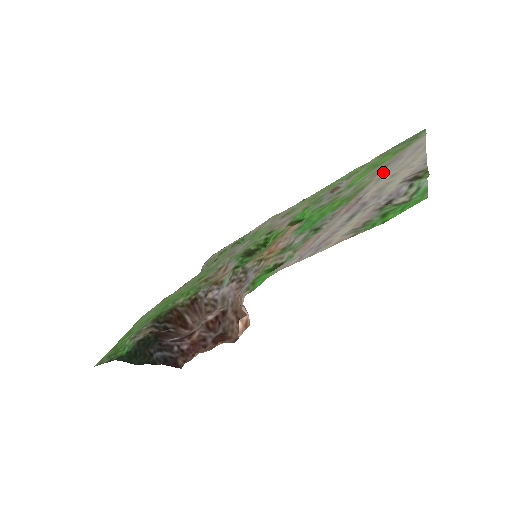
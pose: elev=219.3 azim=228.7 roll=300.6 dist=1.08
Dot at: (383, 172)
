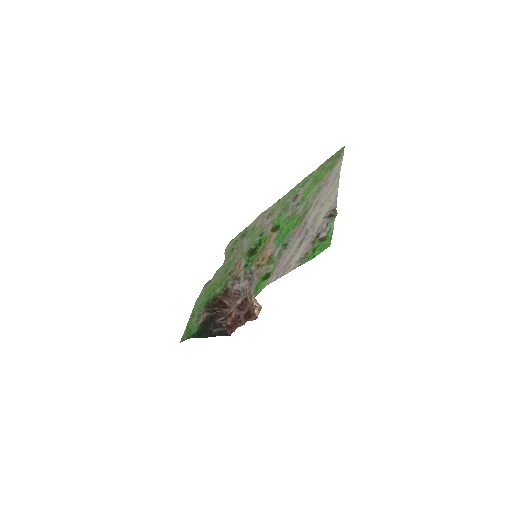
Dot at: (318, 197)
